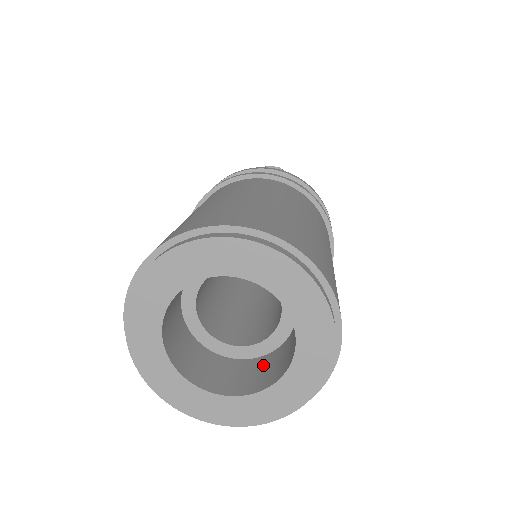
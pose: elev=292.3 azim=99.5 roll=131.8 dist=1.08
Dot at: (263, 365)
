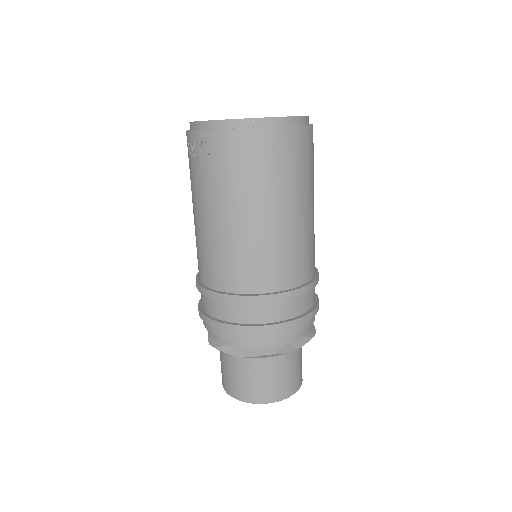
Dot at: occluded
